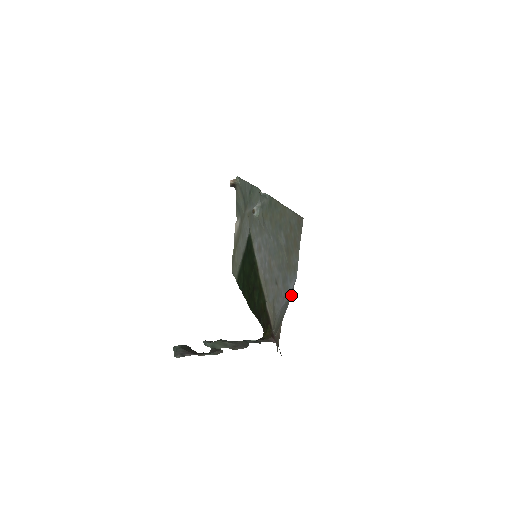
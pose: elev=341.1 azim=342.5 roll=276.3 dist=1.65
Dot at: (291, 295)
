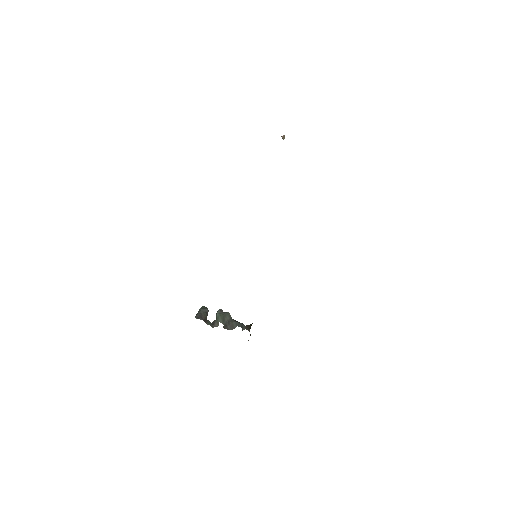
Dot at: occluded
